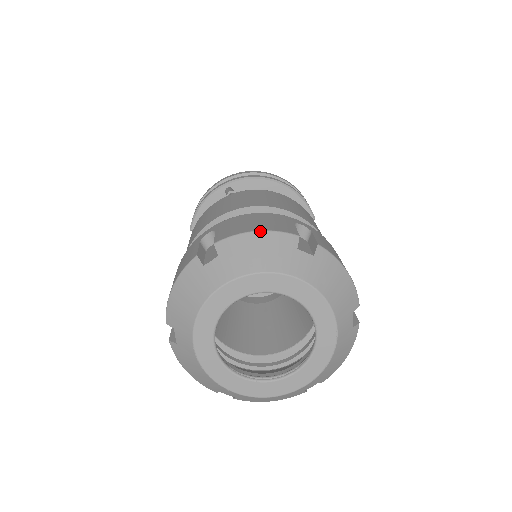
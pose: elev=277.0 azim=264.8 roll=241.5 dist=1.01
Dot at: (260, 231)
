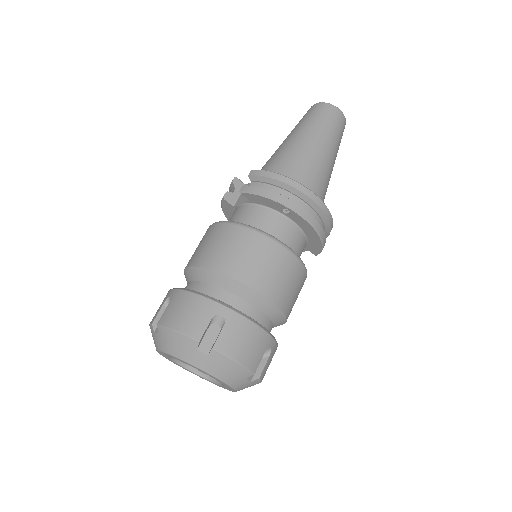
Dot at: (239, 364)
